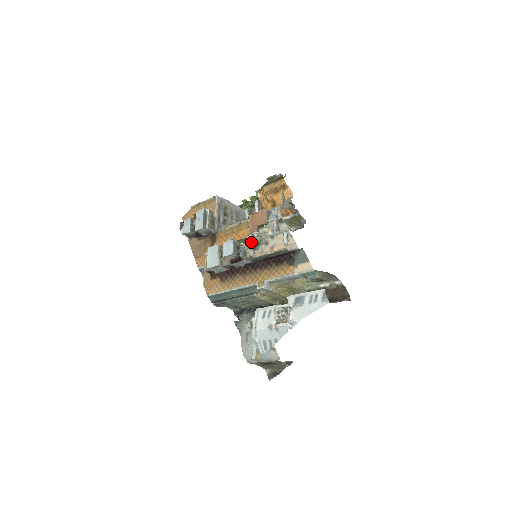
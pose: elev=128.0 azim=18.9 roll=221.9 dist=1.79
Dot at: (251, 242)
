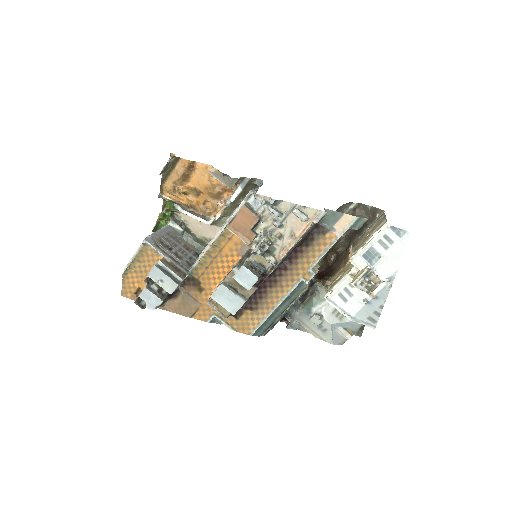
Dot at: (263, 250)
